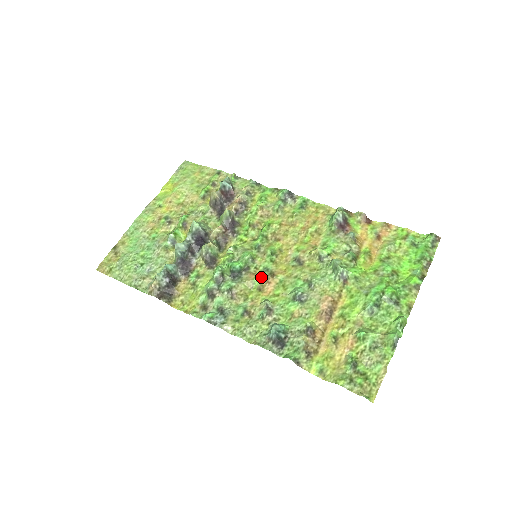
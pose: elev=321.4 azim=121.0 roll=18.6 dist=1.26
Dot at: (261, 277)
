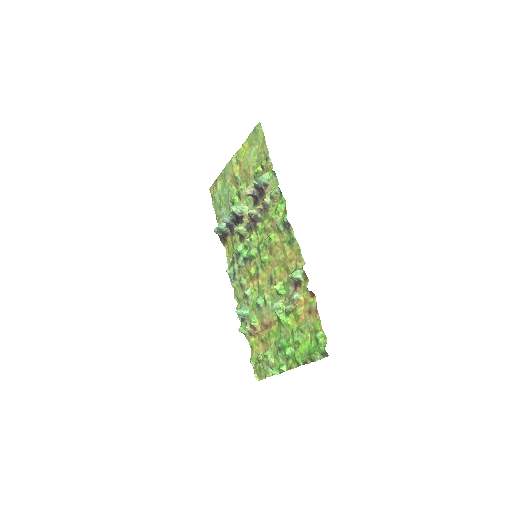
Dot at: (253, 272)
